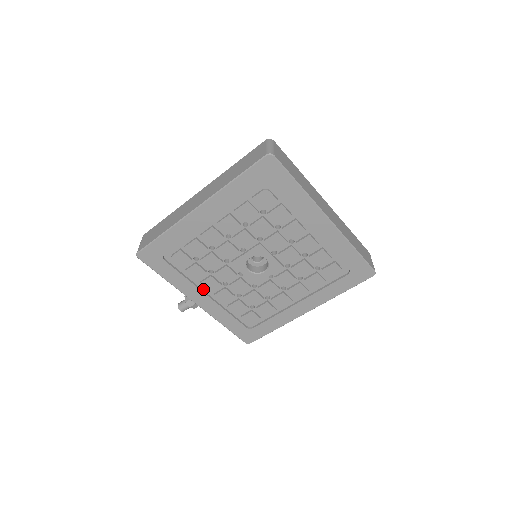
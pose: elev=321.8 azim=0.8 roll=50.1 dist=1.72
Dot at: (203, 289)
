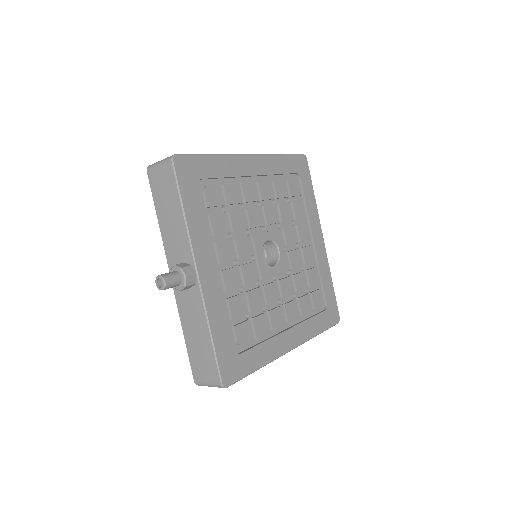
Dot at: (211, 257)
